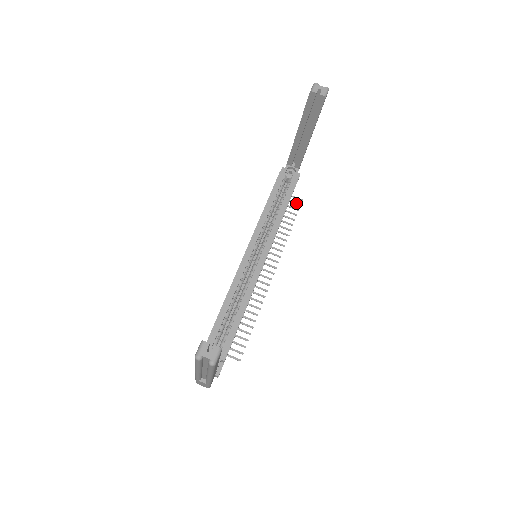
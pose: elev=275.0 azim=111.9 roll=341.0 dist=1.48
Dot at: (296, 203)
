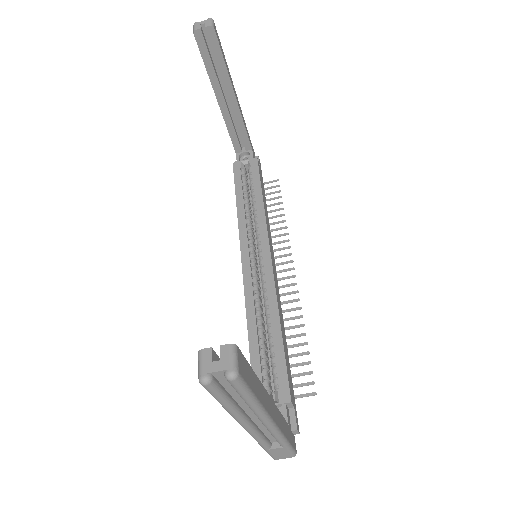
Dot at: (273, 187)
